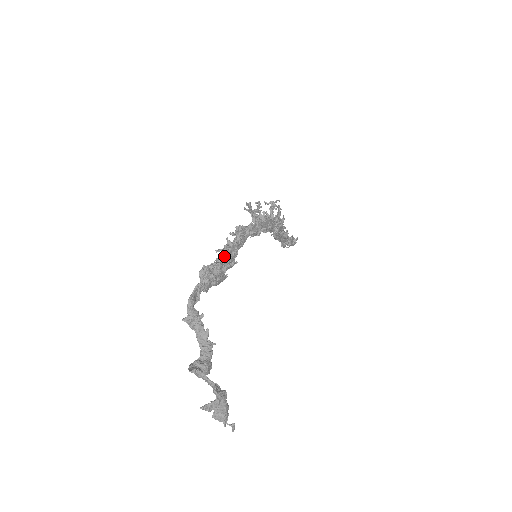
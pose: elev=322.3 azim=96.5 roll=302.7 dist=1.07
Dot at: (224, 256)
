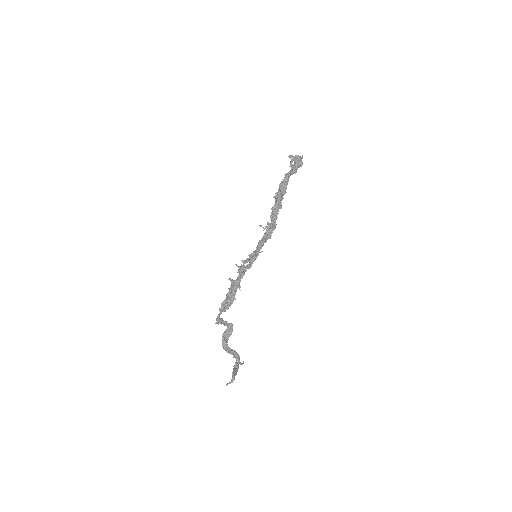
Dot at: (232, 295)
